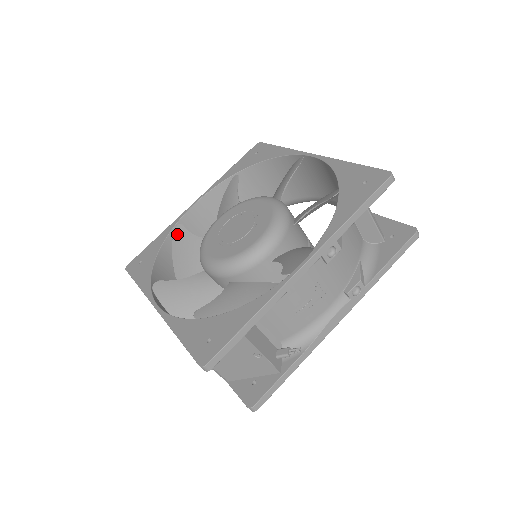
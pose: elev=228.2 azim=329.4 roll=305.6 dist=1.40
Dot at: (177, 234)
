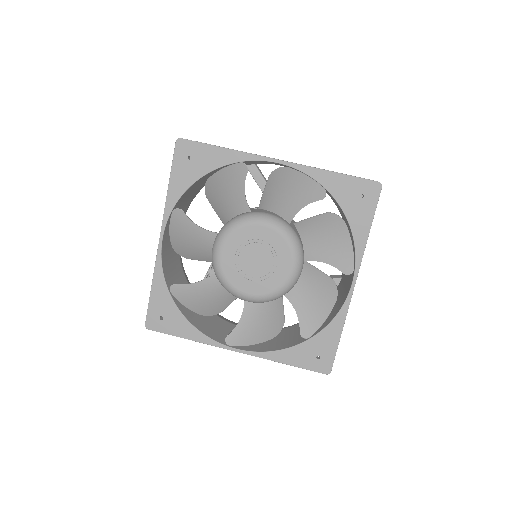
Dot at: (237, 170)
